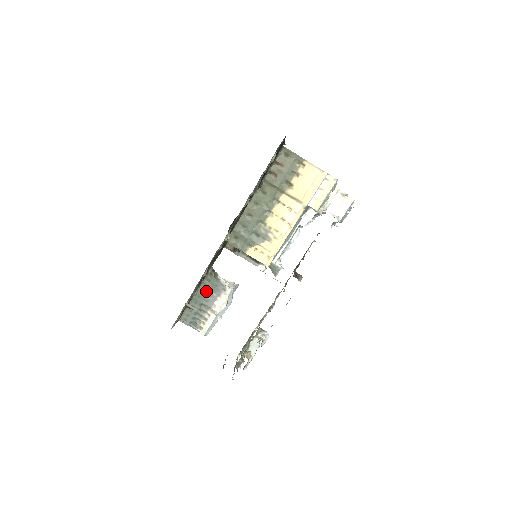
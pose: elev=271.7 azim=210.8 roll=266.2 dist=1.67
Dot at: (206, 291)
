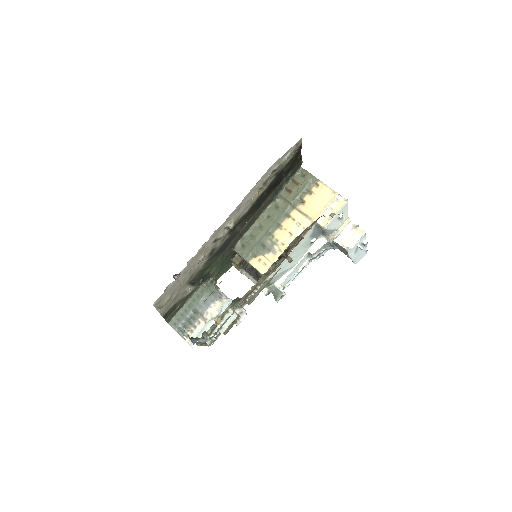
Dot at: (202, 296)
